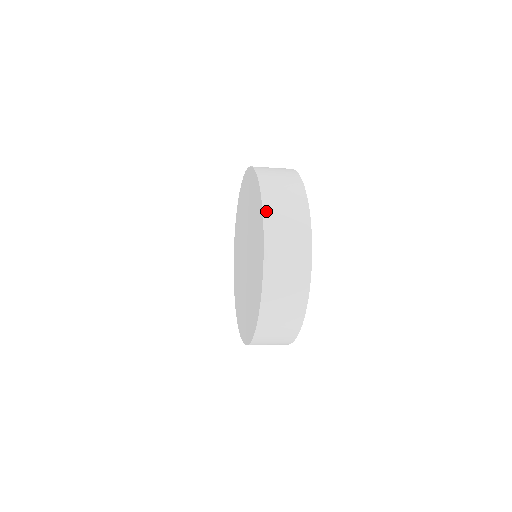
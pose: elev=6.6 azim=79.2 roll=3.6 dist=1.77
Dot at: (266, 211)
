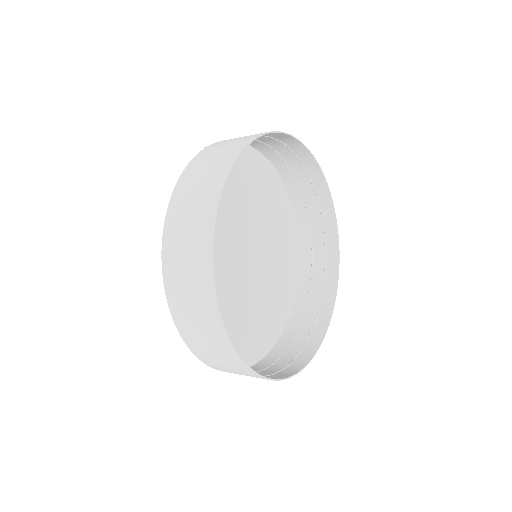
Dot at: (165, 242)
